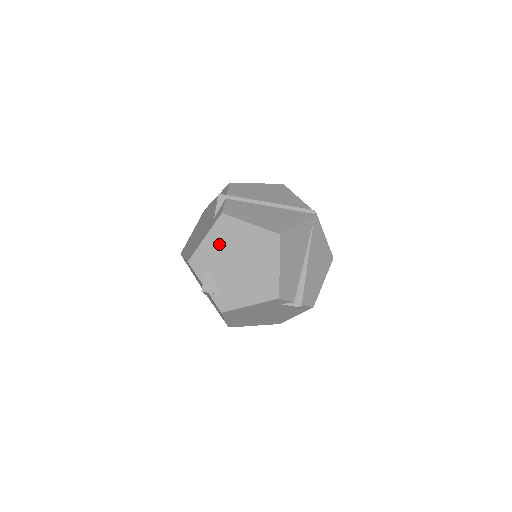
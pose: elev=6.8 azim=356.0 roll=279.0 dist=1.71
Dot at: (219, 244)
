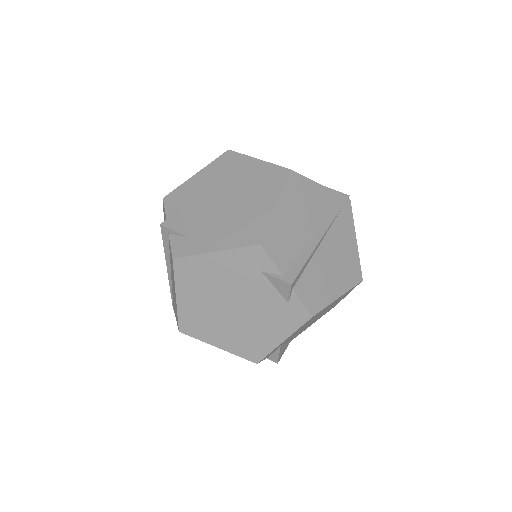
Dot at: (210, 180)
